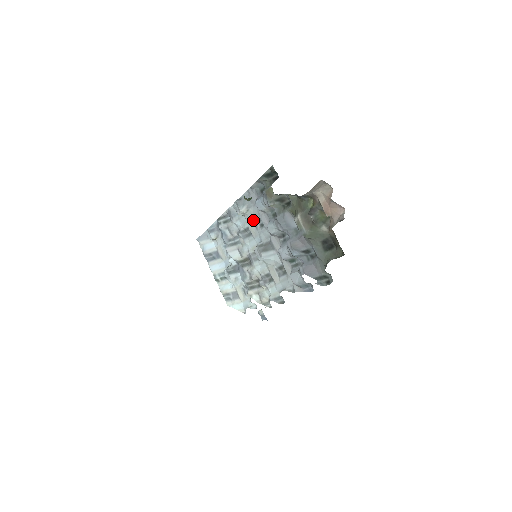
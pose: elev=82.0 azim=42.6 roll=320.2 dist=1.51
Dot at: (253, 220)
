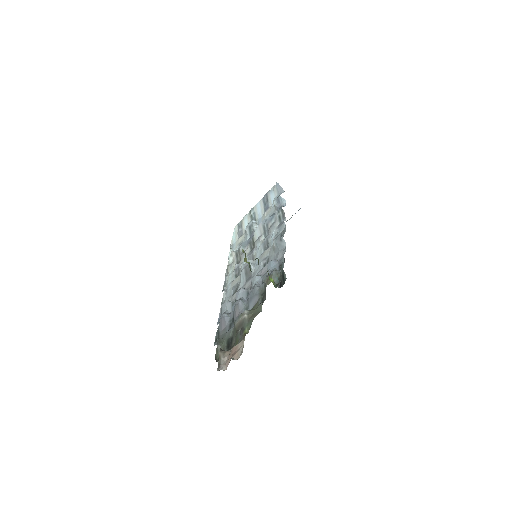
Dot at: (269, 255)
